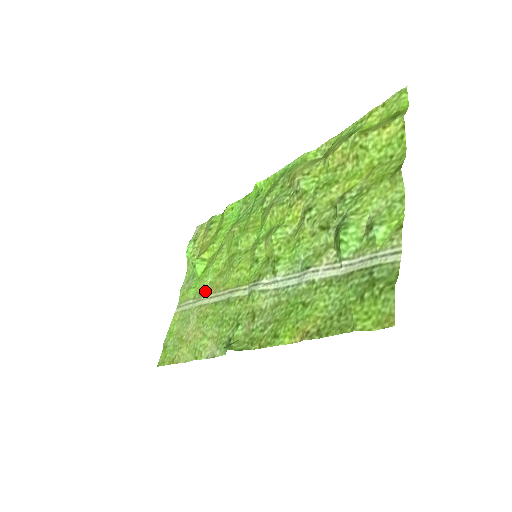
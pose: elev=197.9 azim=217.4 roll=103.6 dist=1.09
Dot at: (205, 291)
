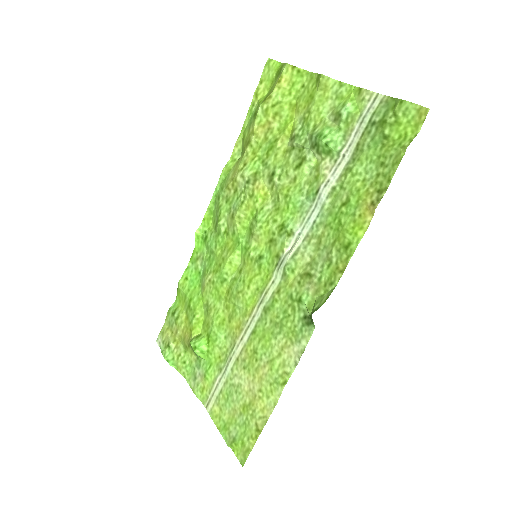
Dot at: (228, 348)
